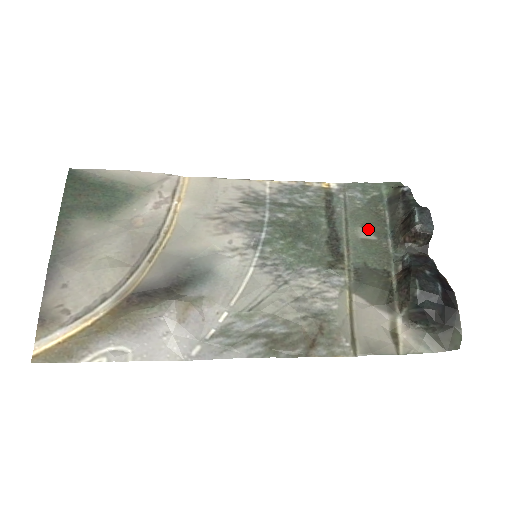
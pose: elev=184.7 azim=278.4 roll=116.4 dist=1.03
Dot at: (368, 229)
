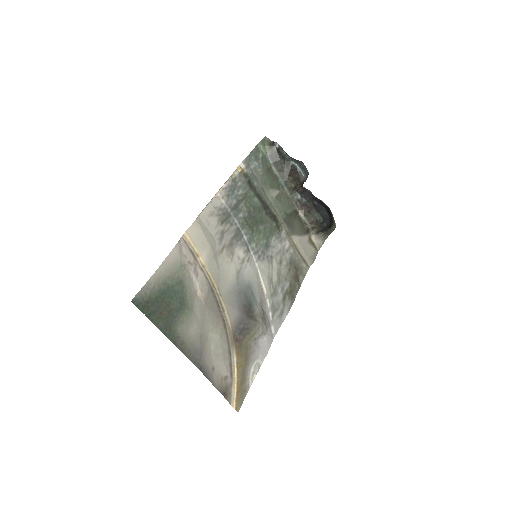
Dot at: (274, 188)
